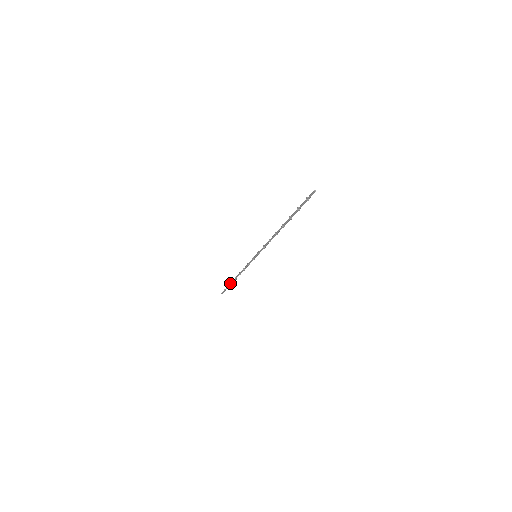
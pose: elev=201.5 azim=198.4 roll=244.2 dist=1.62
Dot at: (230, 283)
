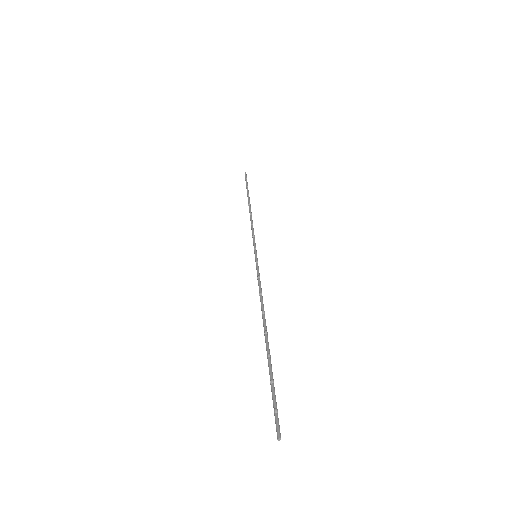
Dot at: (247, 193)
